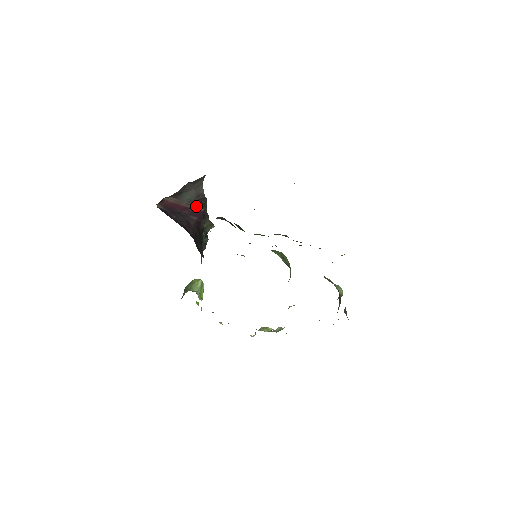
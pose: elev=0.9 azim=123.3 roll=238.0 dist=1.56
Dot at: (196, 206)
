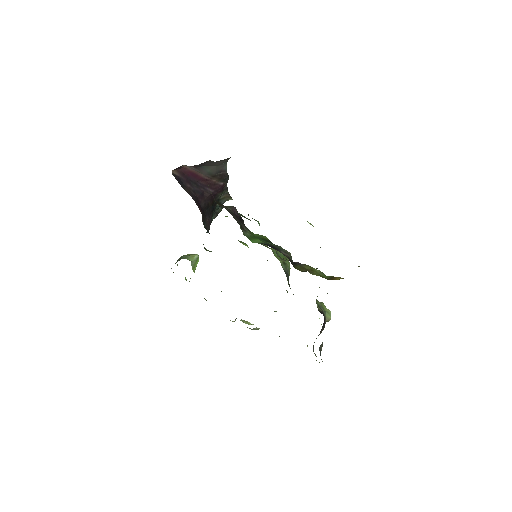
Dot at: (215, 179)
